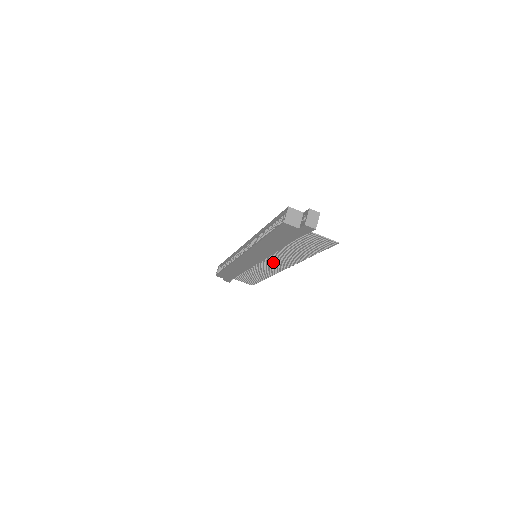
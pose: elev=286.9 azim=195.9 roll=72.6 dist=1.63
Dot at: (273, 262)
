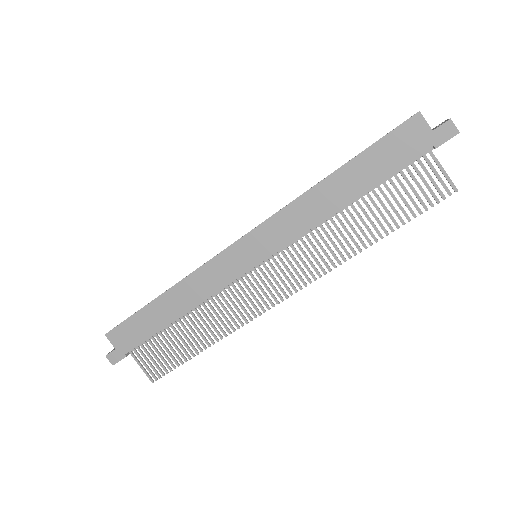
Dot at: (282, 269)
